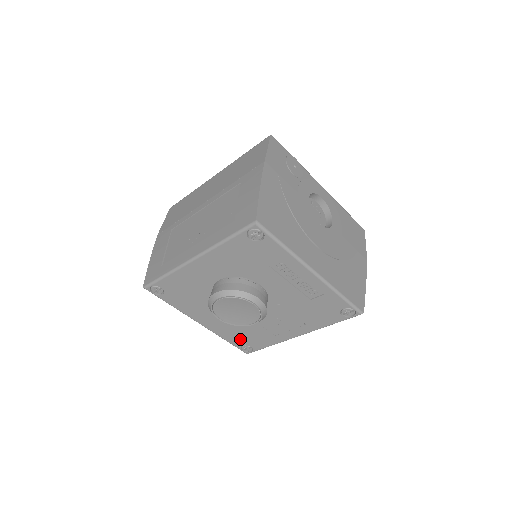
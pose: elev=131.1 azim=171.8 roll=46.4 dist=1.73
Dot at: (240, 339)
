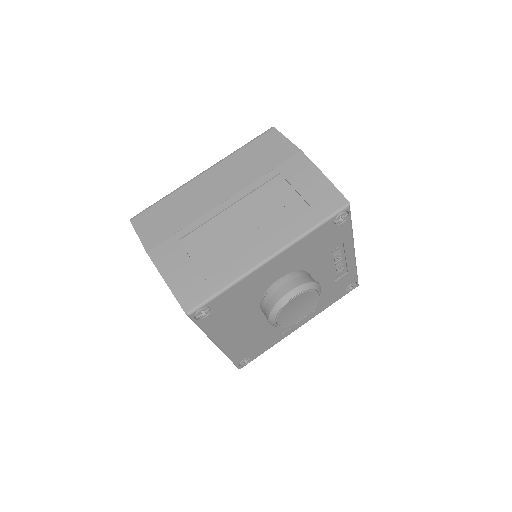
Dot at: (247, 351)
